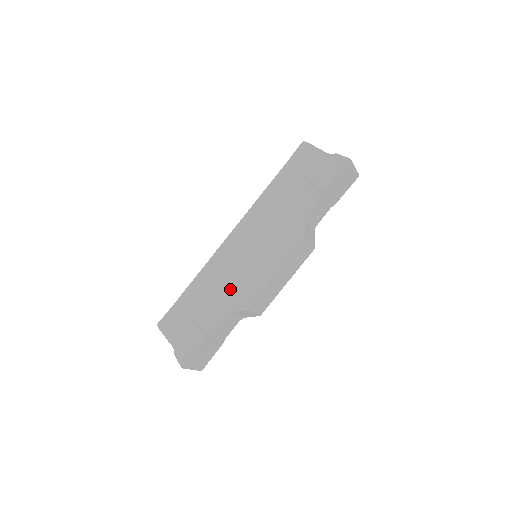
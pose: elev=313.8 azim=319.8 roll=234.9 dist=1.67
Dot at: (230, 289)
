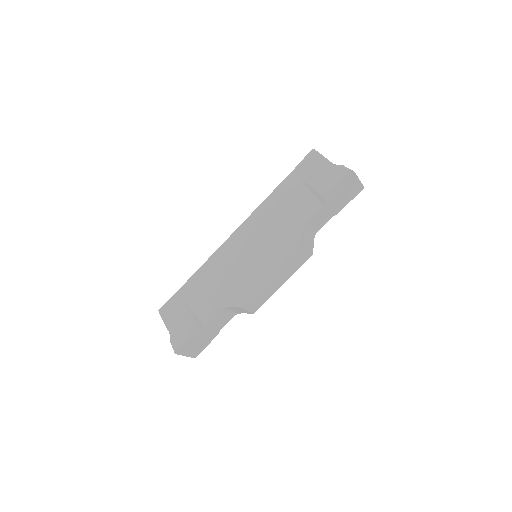
Dot at: (227, 285)
